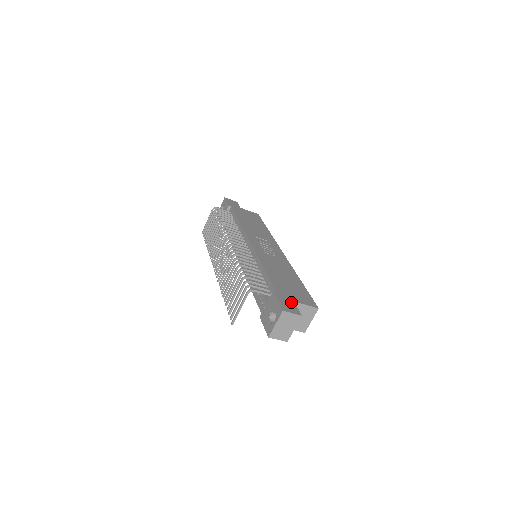
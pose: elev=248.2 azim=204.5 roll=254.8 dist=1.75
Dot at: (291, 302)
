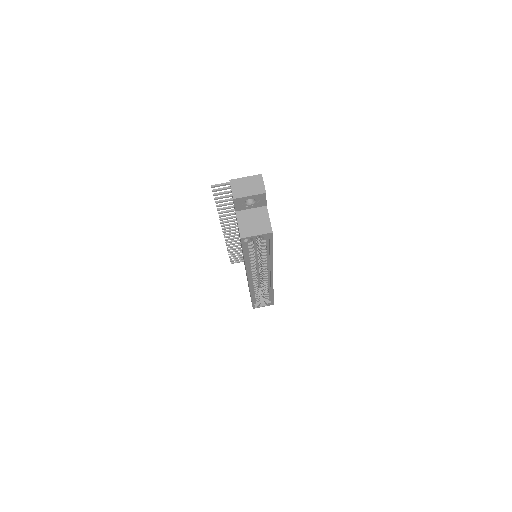
Dot at: occluded
